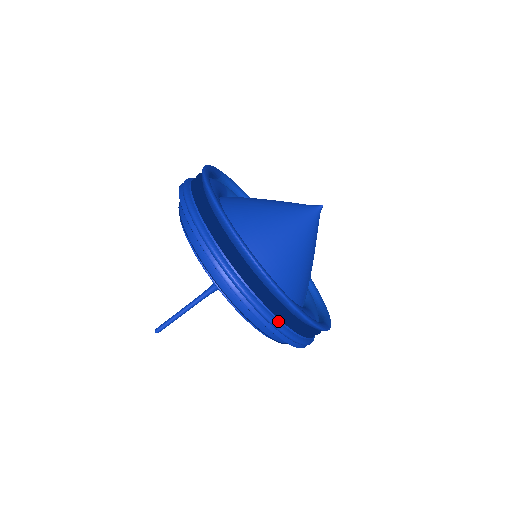
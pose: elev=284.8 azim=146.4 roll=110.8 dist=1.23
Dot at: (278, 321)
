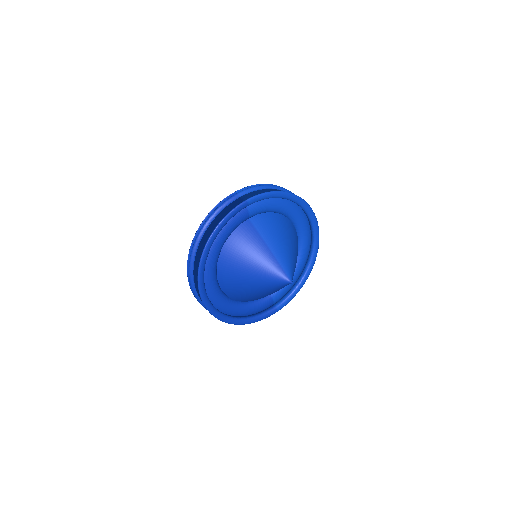
Dot at: occluded
